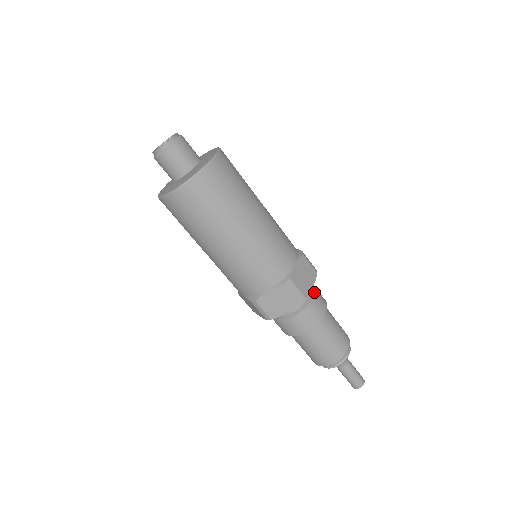
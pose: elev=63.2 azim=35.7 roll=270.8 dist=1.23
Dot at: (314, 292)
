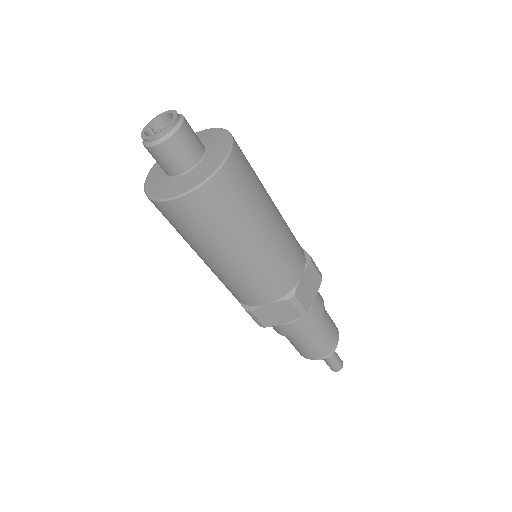
Dot at: (296, 320)
